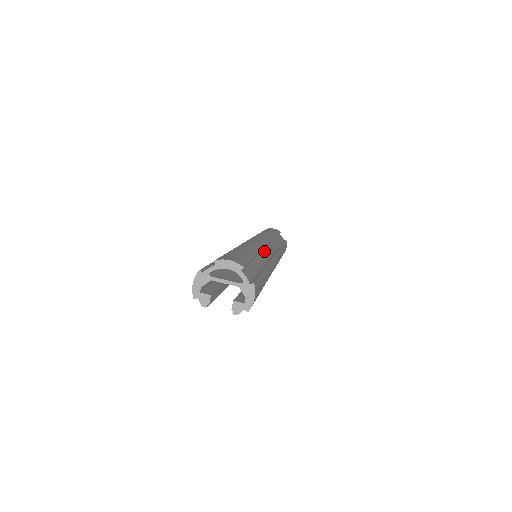
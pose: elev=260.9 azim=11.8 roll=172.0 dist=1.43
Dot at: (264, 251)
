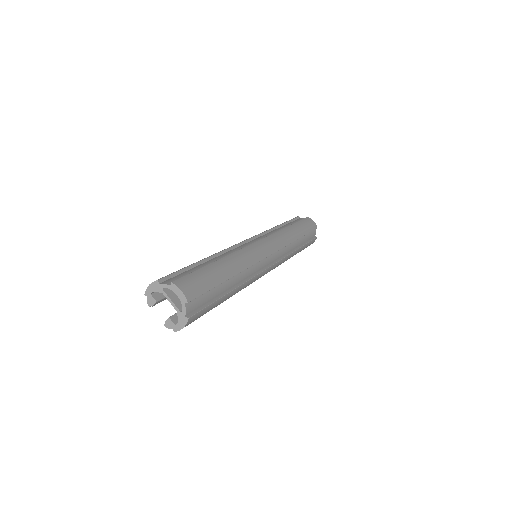
Dot at: (255, 265)
